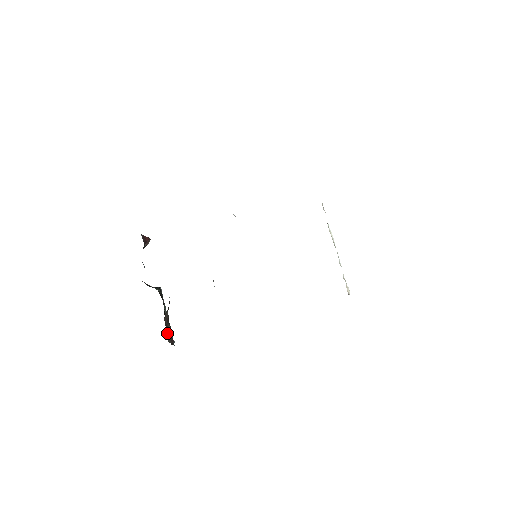
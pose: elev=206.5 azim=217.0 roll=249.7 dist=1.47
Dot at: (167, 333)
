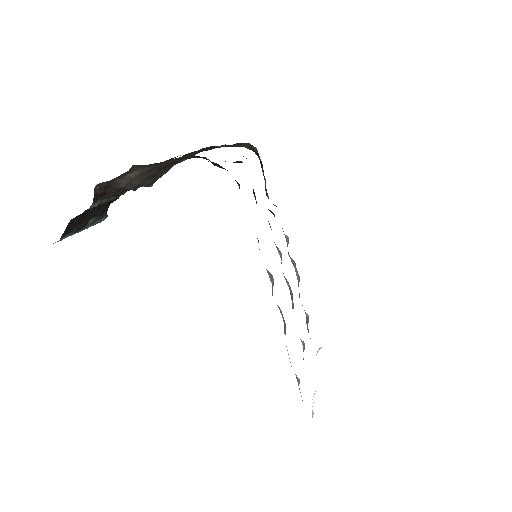
Dot at: (104, 185)
